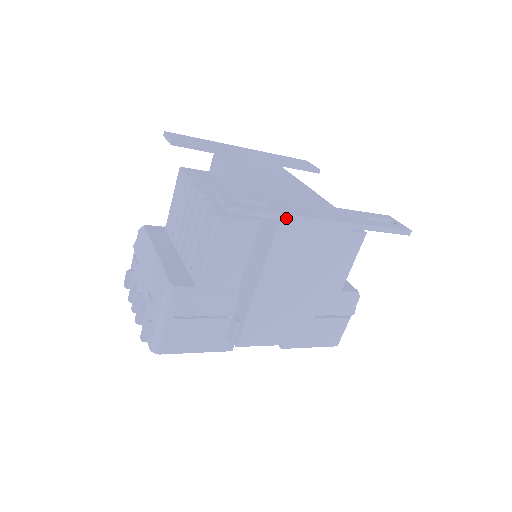
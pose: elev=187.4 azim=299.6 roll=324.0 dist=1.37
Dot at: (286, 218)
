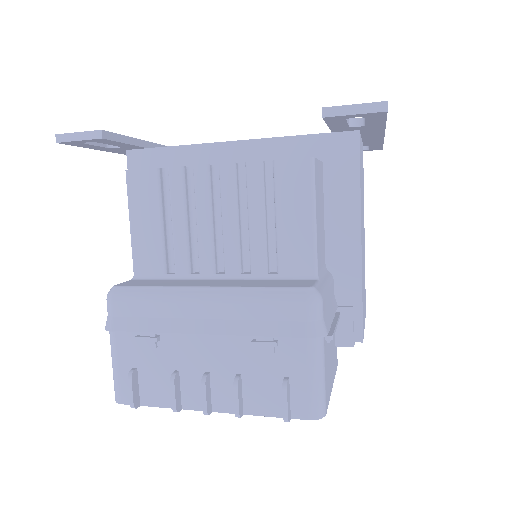
Dot at: occluded
